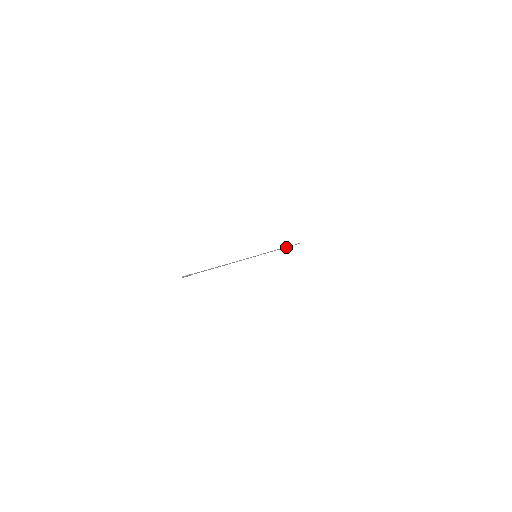
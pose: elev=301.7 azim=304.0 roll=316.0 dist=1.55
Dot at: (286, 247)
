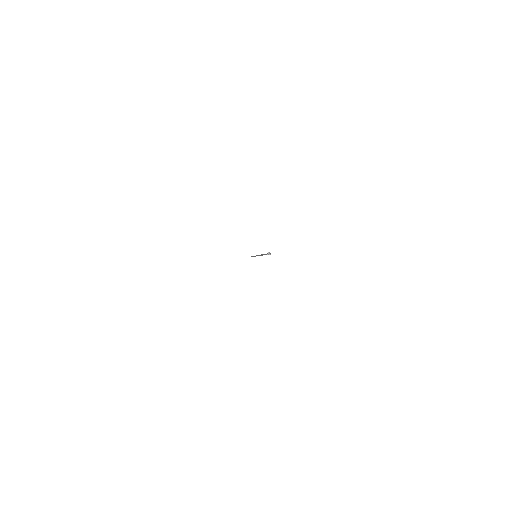
Dot at: (251, 256)
